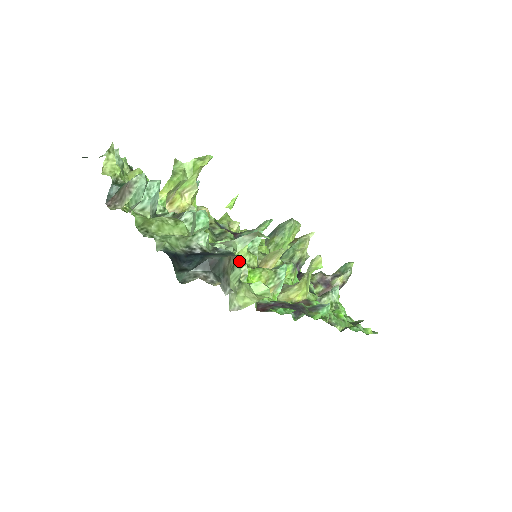
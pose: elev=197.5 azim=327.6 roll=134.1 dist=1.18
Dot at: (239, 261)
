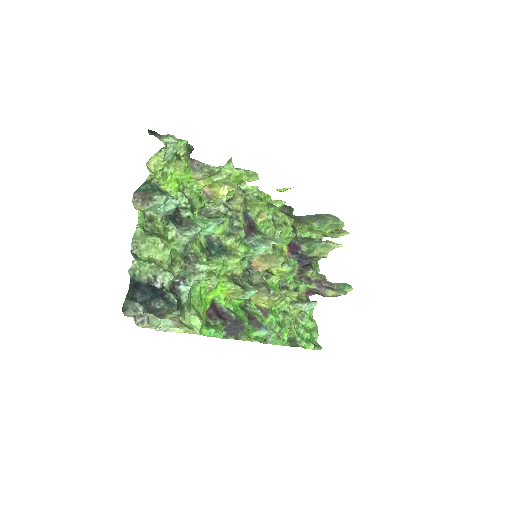
Dot at: (221, 270)
